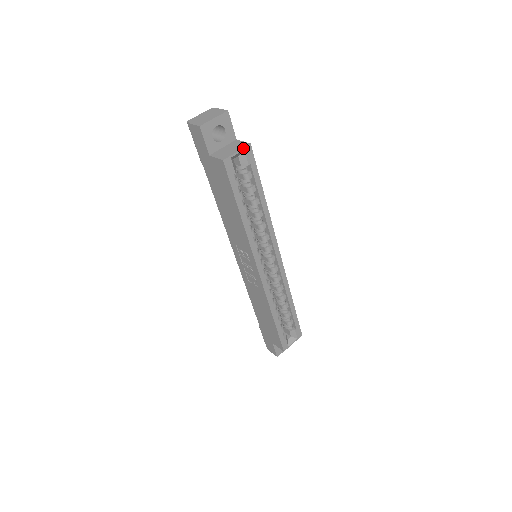
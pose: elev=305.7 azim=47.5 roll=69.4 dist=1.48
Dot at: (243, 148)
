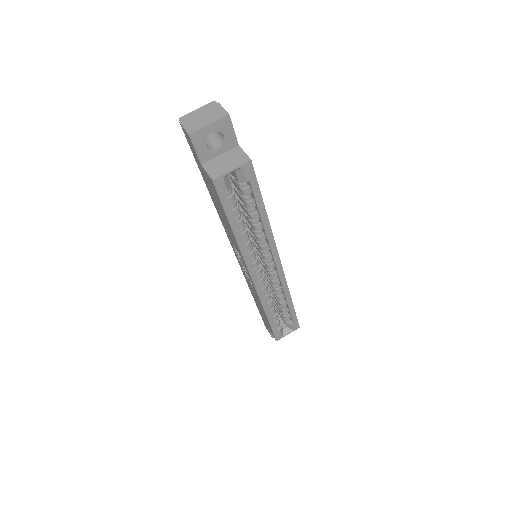
Dot at: (240, 165)
